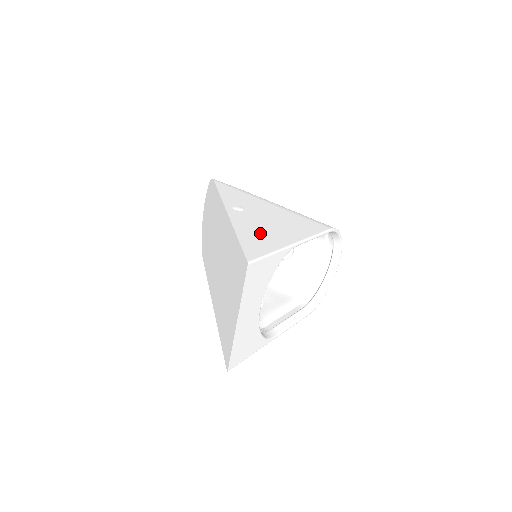
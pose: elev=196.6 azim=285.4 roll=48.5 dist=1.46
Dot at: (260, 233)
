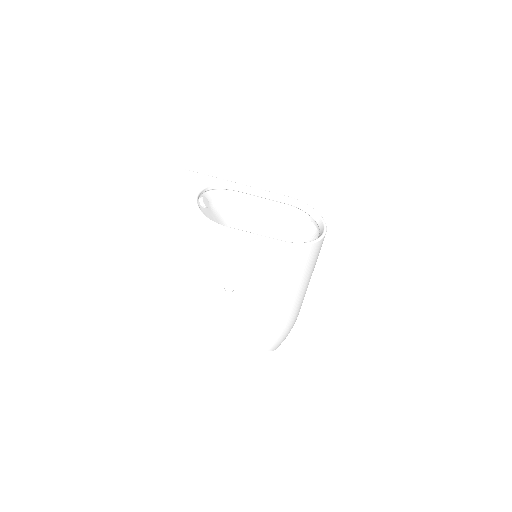
Dot at: occluded
